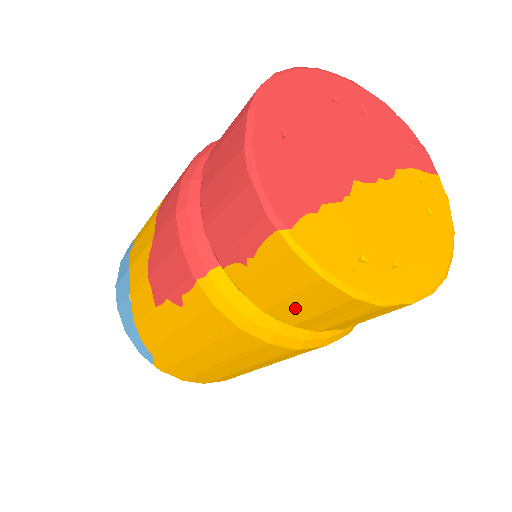
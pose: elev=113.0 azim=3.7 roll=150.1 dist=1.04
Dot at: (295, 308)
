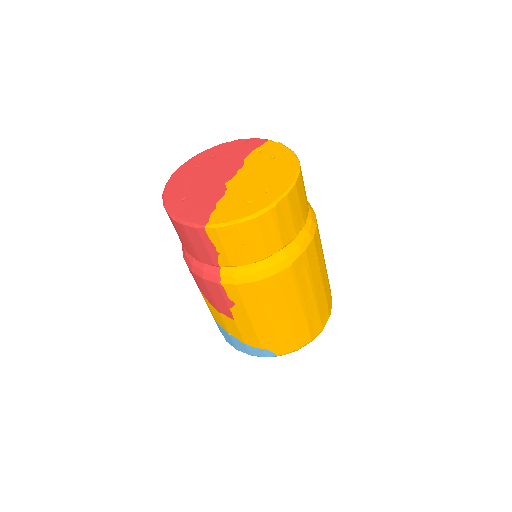
Dot at: (253, 247)
